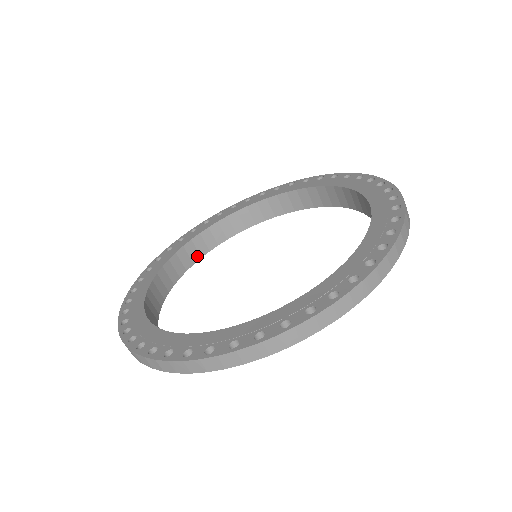
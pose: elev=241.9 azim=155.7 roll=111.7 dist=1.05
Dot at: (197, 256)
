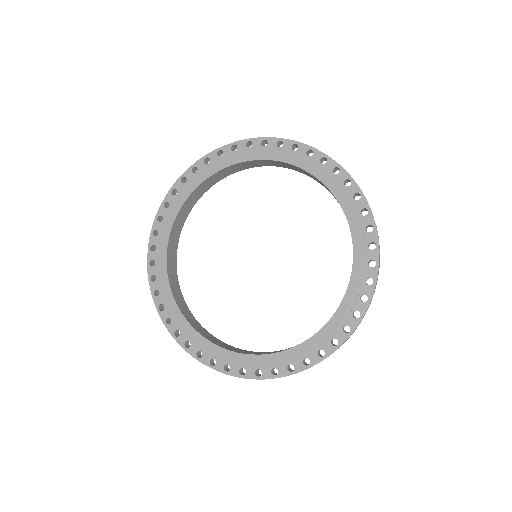
Dot at: (241, 169)
